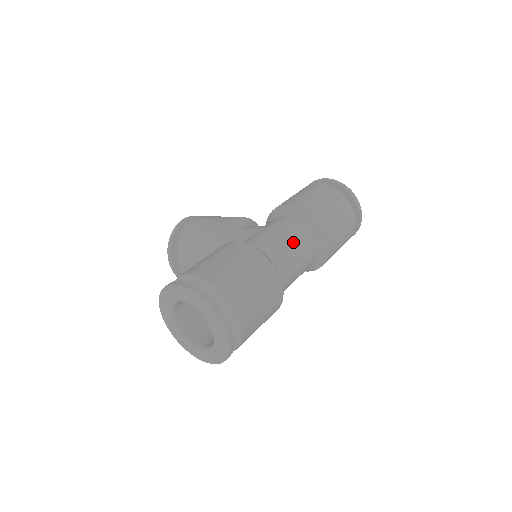
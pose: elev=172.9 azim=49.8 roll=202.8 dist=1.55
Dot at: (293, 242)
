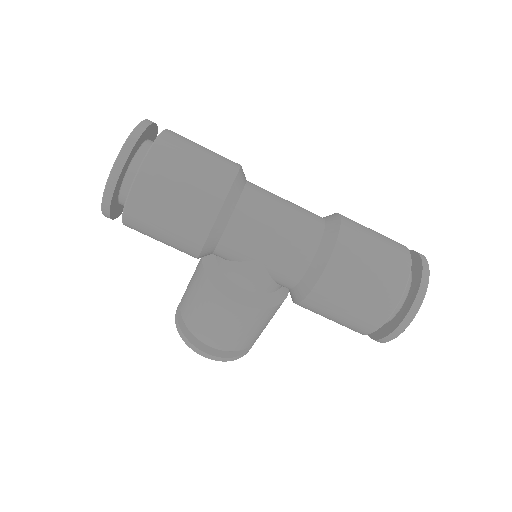
Dot at: occluded
